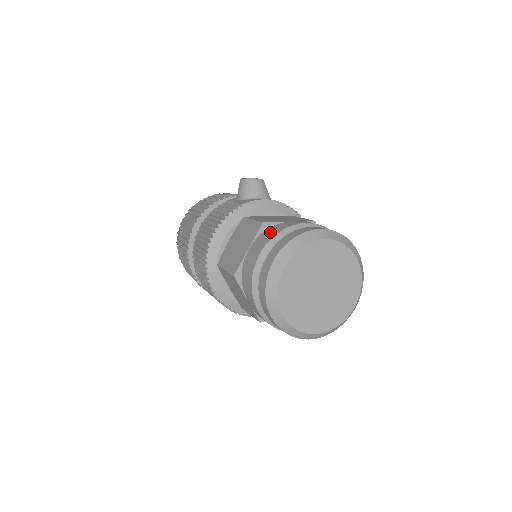
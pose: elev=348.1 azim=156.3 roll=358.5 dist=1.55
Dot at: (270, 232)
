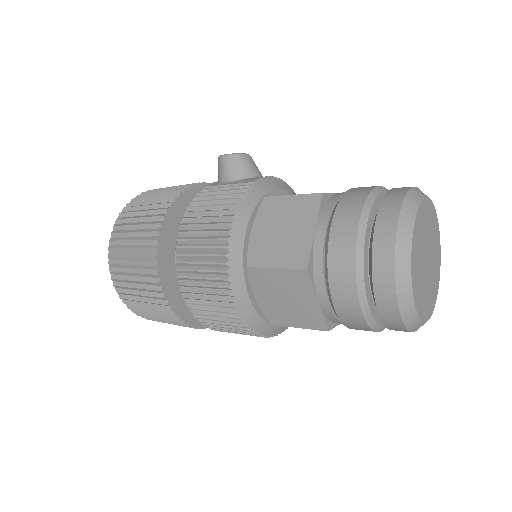
Dot at: (349, 200)
